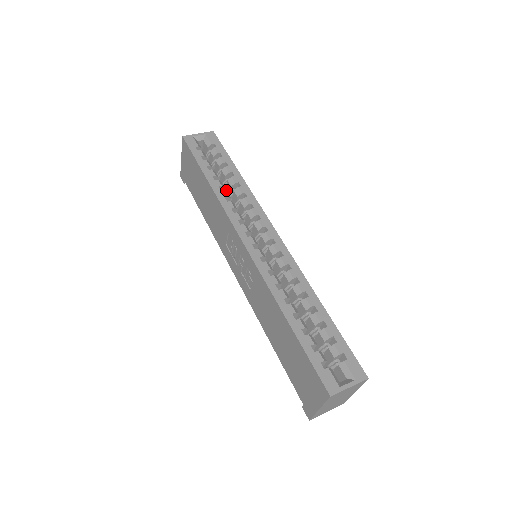
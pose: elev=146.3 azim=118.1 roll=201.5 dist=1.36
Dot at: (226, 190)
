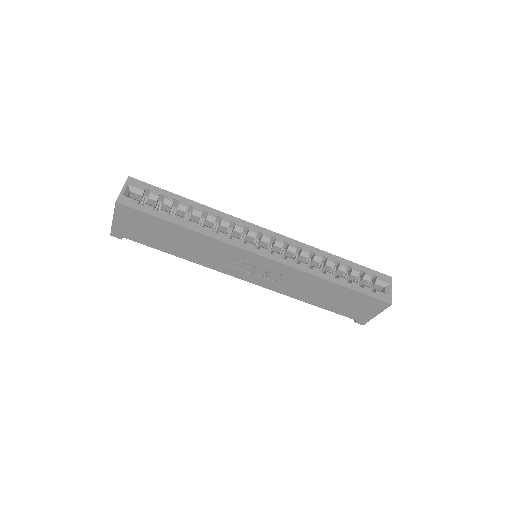
Dot at: occluded
